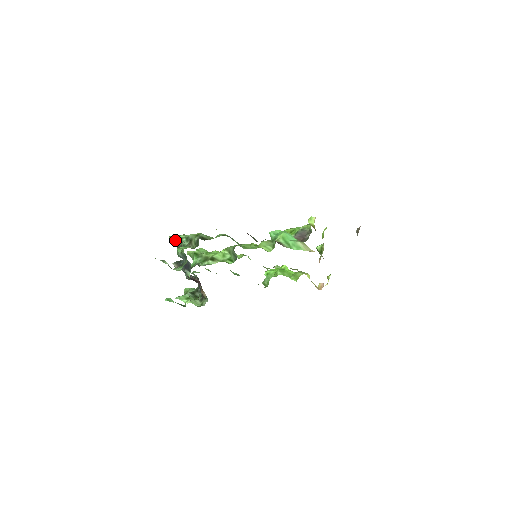
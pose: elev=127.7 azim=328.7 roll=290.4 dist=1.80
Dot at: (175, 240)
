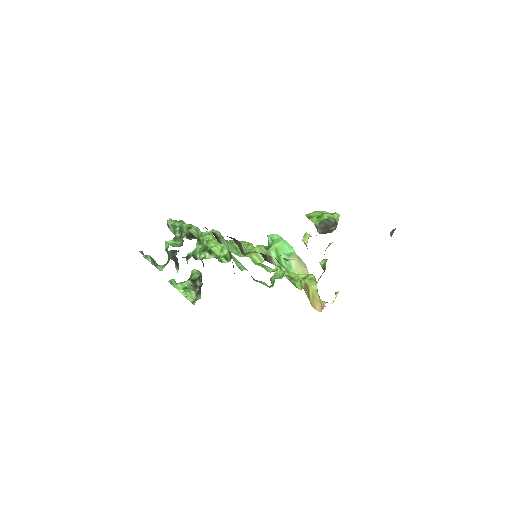
Dot at: (170, 227)
